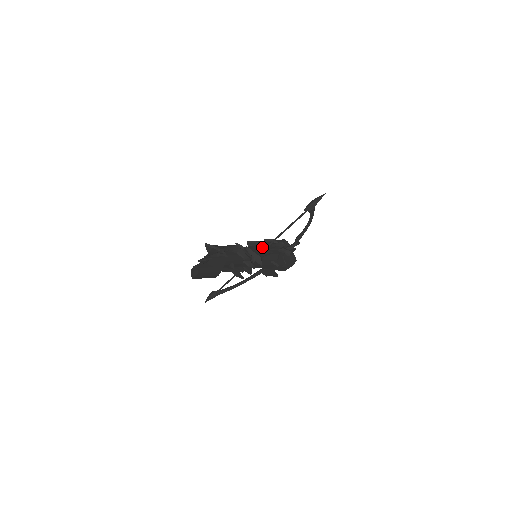
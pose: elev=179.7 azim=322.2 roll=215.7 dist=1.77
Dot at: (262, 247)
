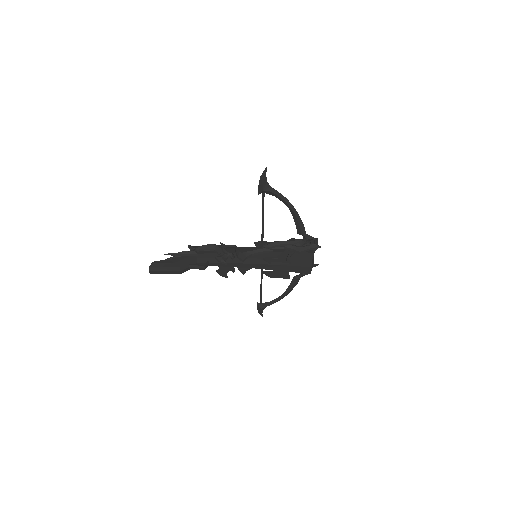
Dot at: occluded
